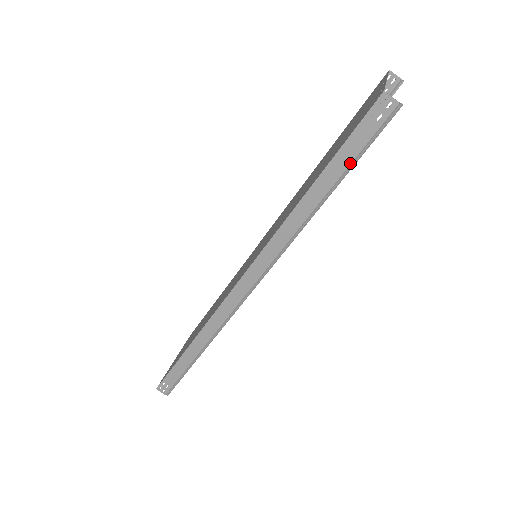
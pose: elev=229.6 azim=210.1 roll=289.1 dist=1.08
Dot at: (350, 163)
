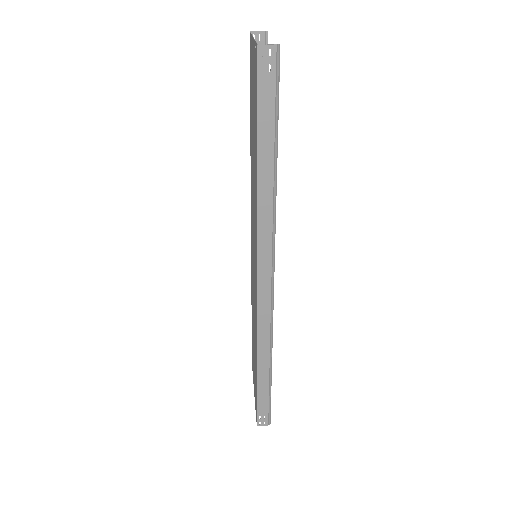
Dot at: (274, 121)
